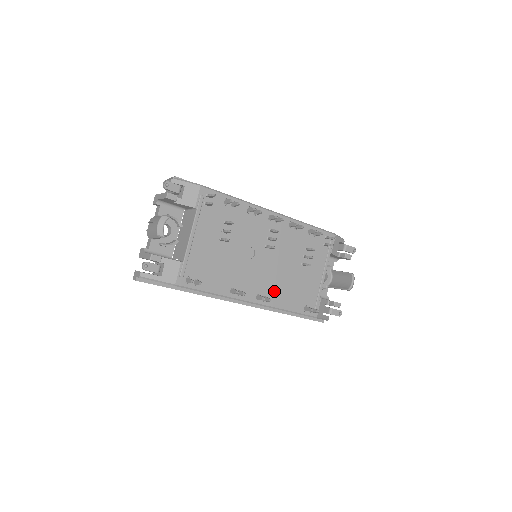
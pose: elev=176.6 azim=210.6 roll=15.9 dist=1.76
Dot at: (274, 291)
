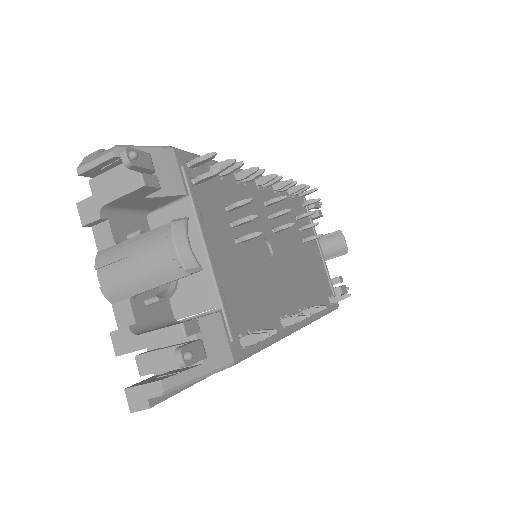
Dot at: (306, 295)
